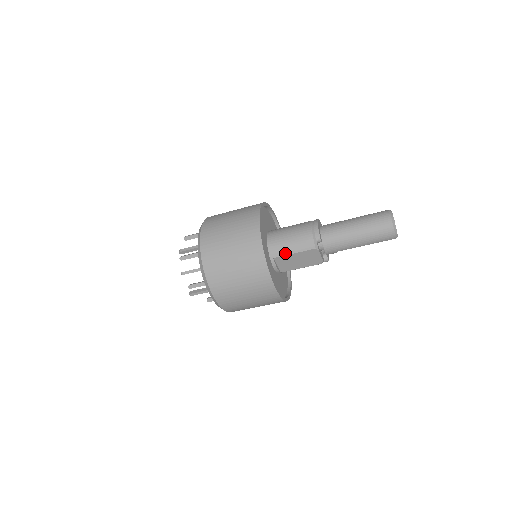
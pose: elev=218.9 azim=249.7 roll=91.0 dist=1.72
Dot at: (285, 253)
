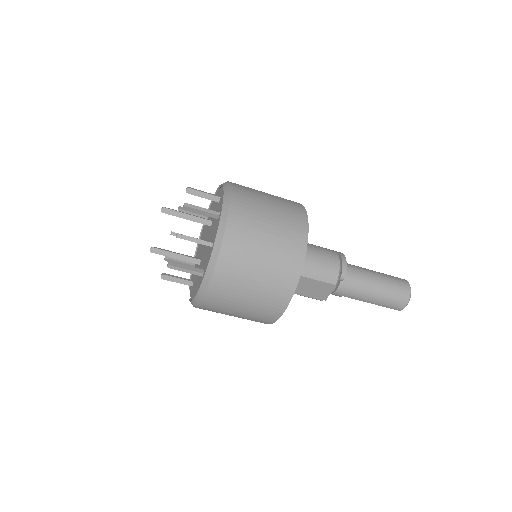
Dot at: (303, 273)
